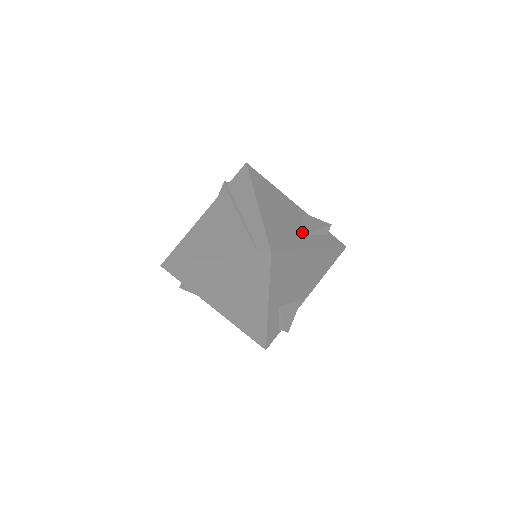
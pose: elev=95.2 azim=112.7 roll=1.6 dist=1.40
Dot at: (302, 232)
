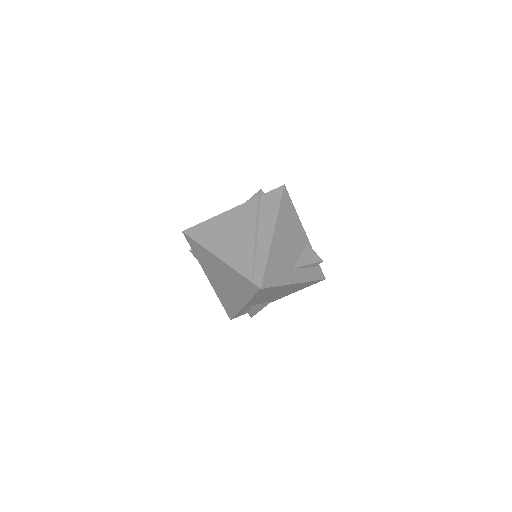
Dot at: (296, 266)
